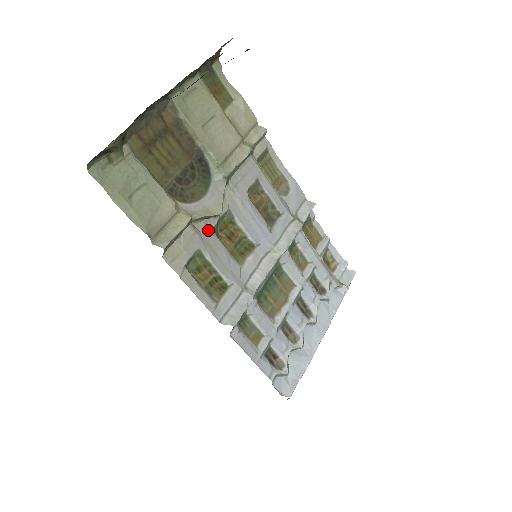
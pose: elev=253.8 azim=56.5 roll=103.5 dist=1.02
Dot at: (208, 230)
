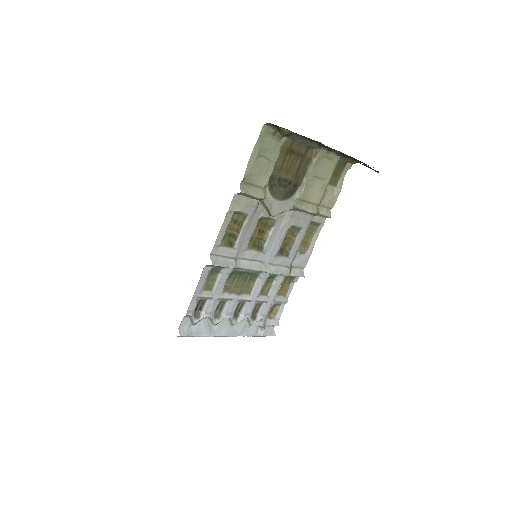
Dot at: (260, 214)
